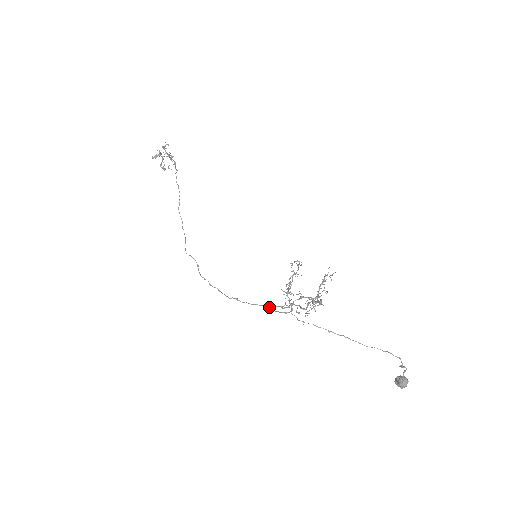
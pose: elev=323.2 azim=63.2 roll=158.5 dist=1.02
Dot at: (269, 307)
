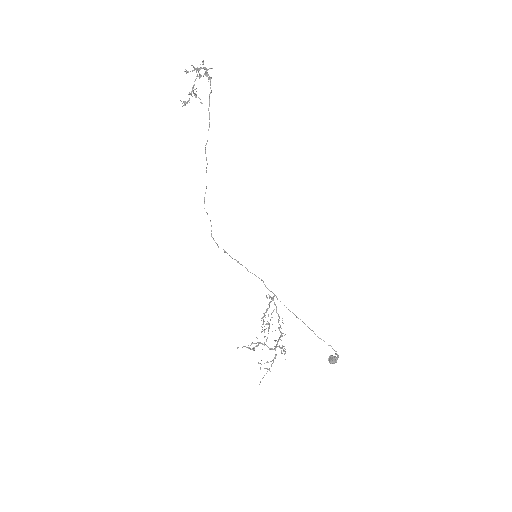
Dot at: occluded
